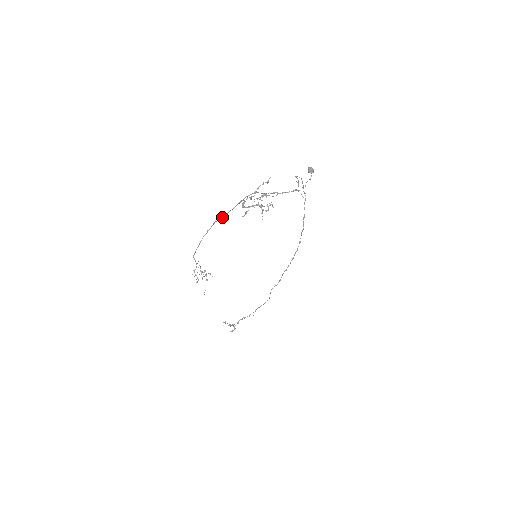
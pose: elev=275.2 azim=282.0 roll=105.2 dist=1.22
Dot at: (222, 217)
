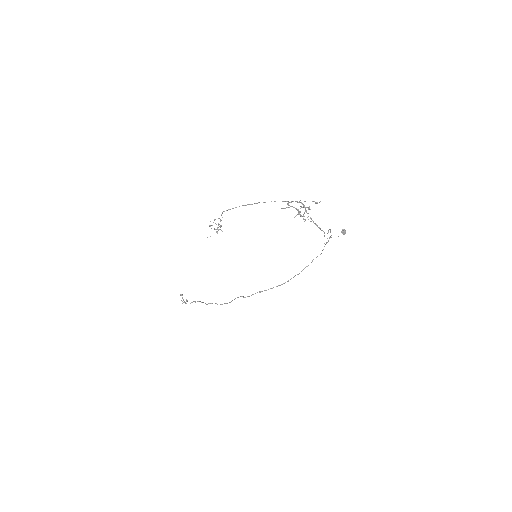
Dot at: occluded
